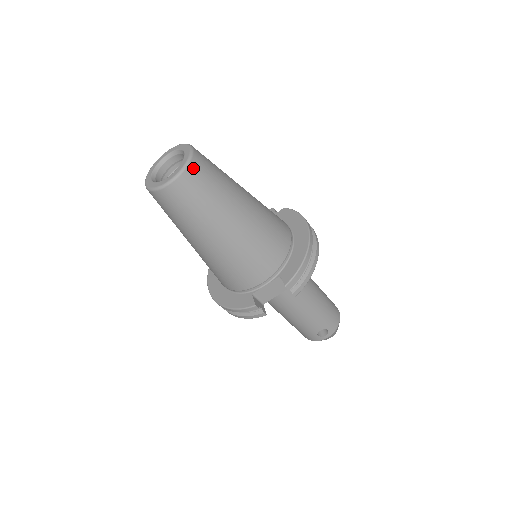
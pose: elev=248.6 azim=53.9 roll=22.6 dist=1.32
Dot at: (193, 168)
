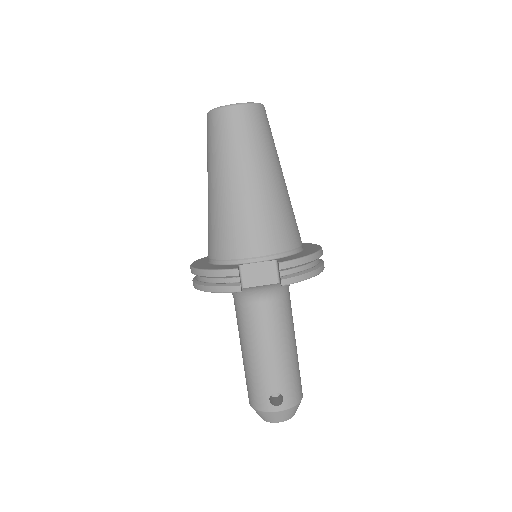
Dot at: (258, 110)
